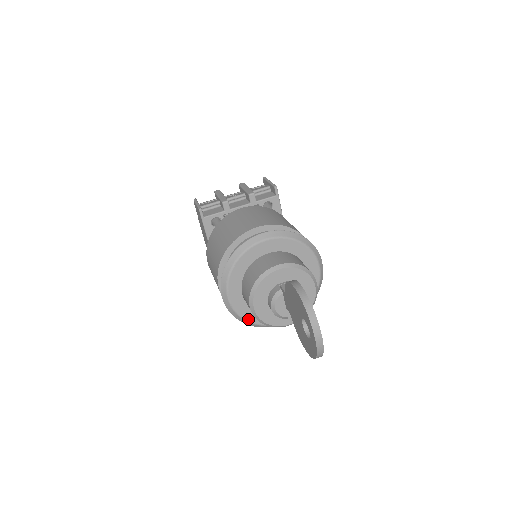
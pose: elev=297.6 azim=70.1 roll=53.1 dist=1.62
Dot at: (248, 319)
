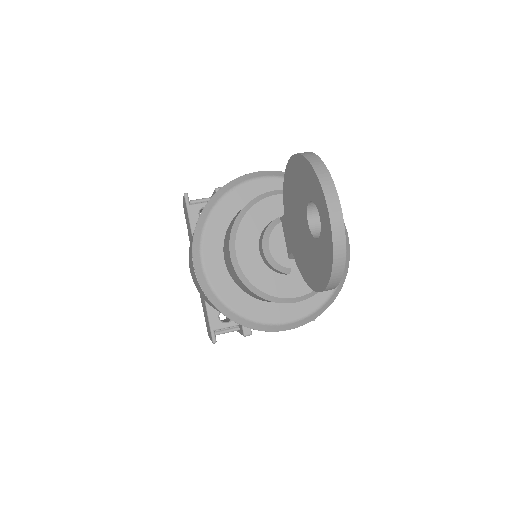
Dot at: (232, 306)
